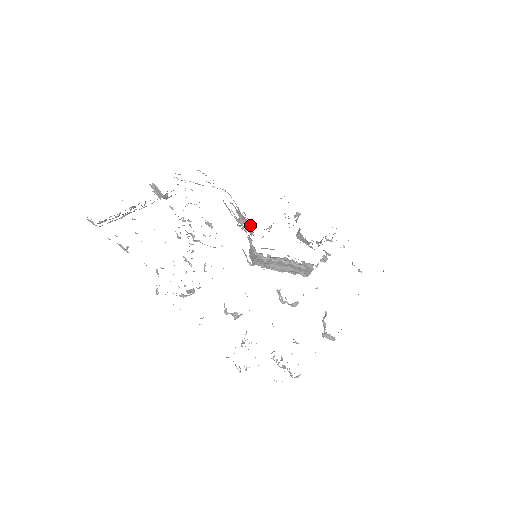
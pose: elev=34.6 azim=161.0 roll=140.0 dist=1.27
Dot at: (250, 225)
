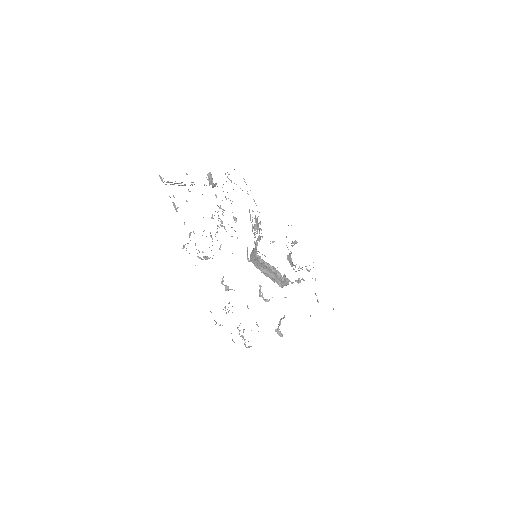
Dot at: (261, 233)
